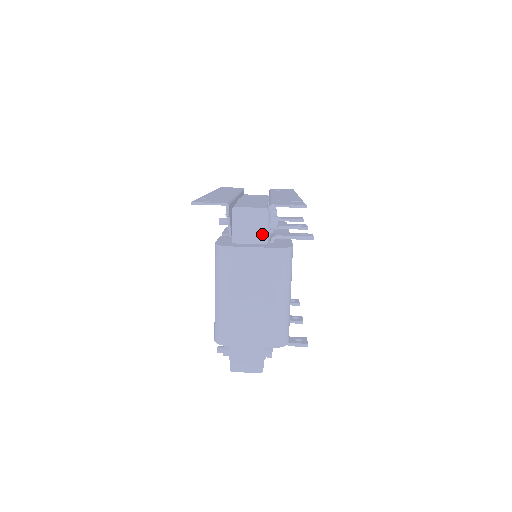
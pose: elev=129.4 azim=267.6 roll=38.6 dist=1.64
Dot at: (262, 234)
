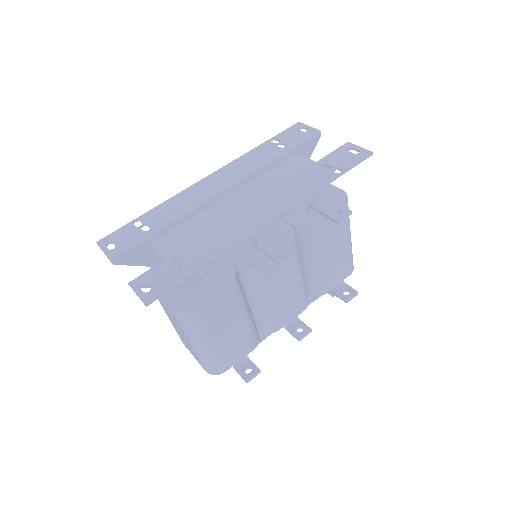
Dot at: occluded
